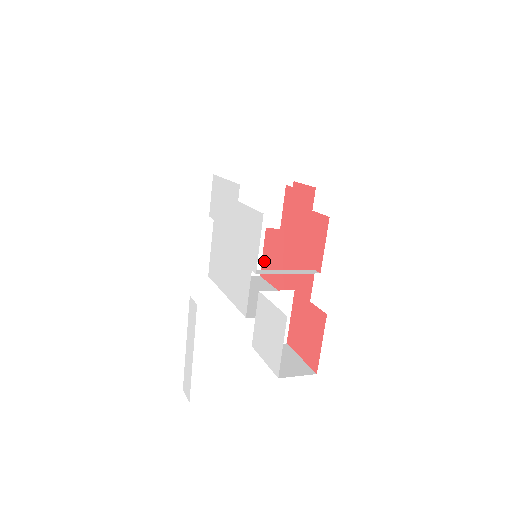
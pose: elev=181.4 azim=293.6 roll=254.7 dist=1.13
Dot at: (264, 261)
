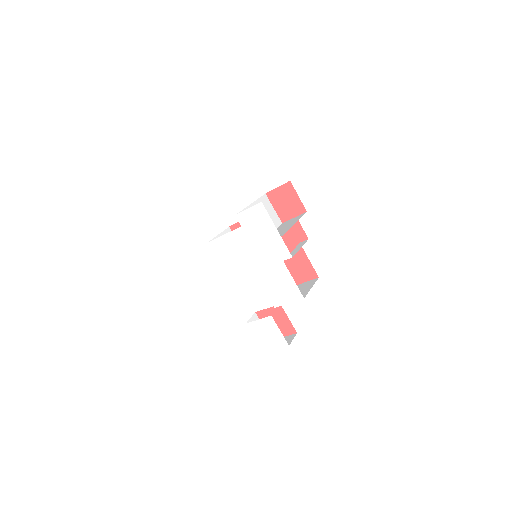
Dot at: occluded
